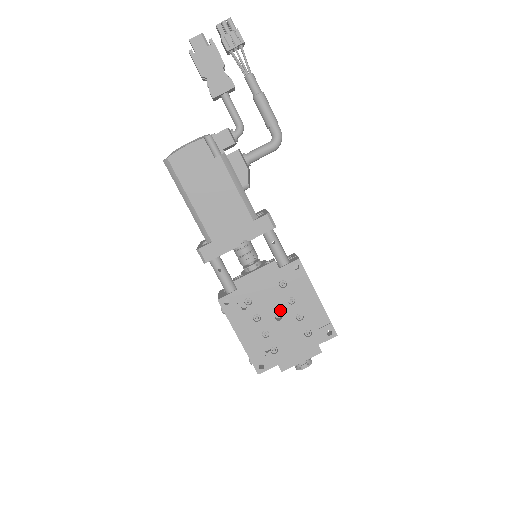
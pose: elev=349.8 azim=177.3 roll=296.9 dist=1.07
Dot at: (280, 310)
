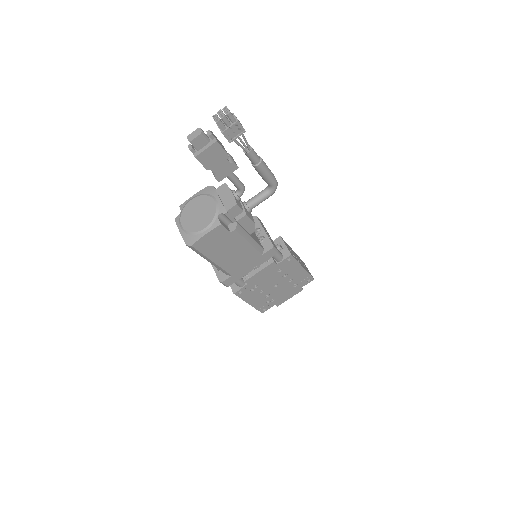
Dot at: (277, 282)
